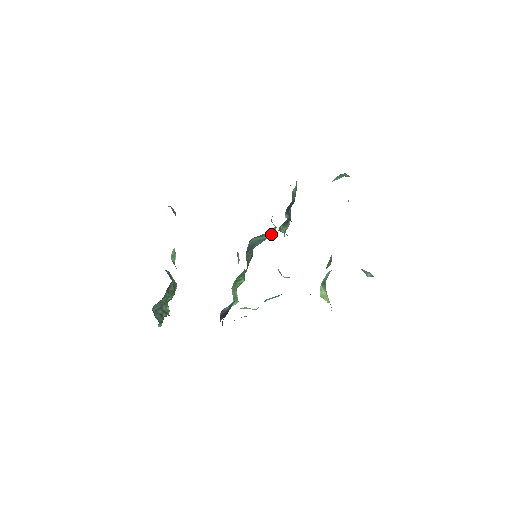
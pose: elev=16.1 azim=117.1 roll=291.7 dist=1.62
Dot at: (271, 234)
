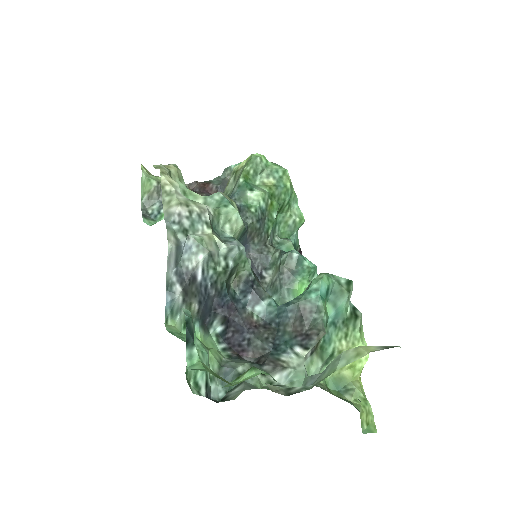
Dot at: (241, 227)
